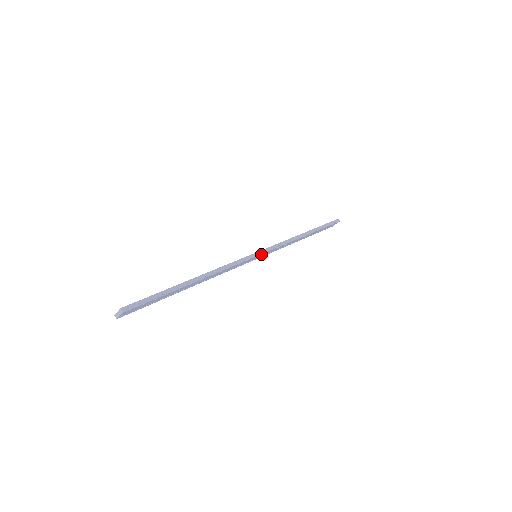
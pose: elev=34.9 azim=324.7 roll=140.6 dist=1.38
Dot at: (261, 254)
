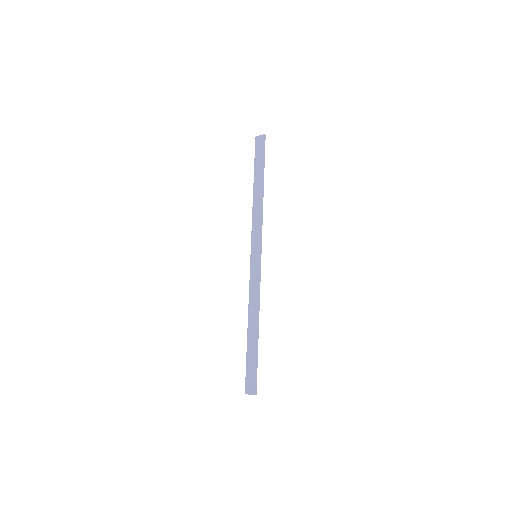
Dot at: (260, 254)
